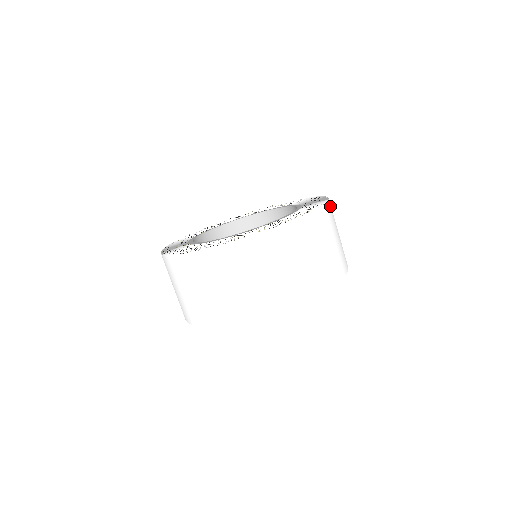
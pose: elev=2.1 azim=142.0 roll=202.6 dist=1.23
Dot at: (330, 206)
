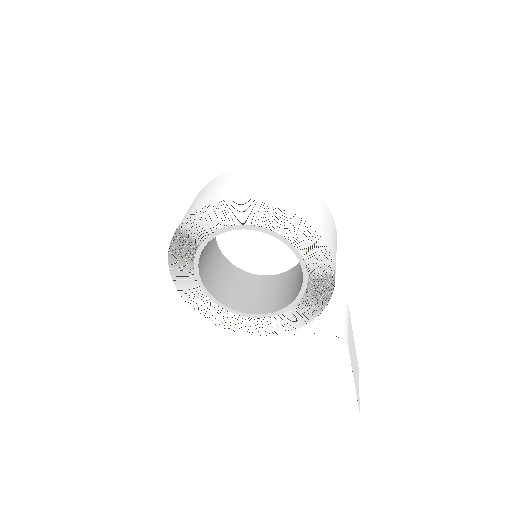
Dot at: occluded
